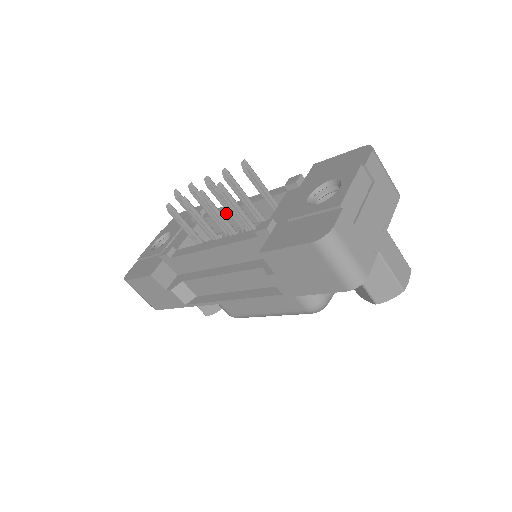
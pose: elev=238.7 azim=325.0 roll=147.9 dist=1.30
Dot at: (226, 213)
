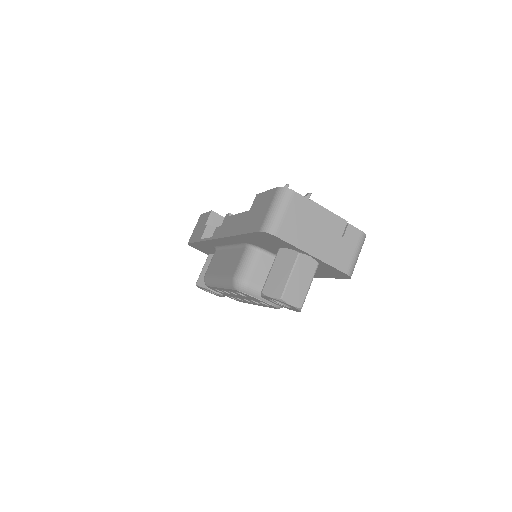
Dot at: occluded
